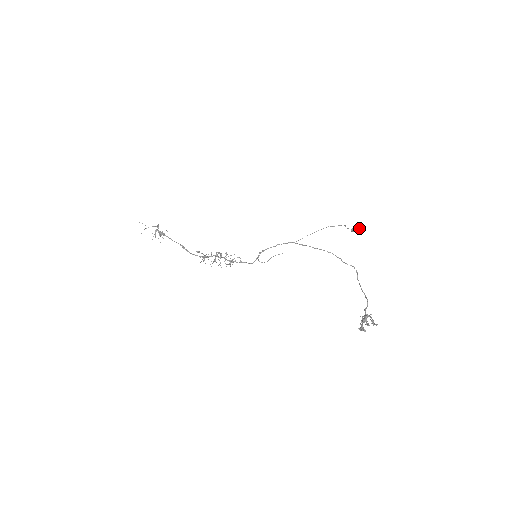
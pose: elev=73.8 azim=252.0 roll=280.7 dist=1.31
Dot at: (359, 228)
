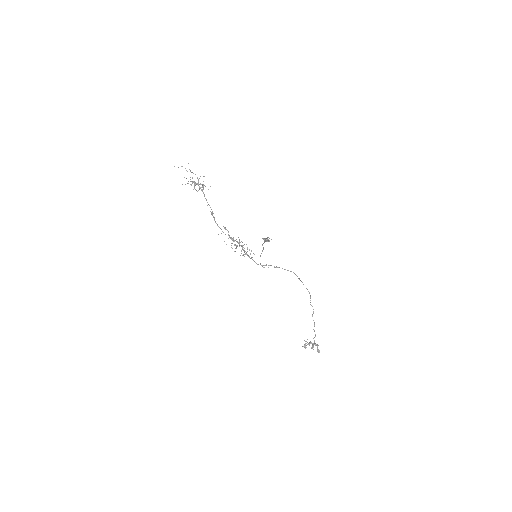
Dot at: occluded
